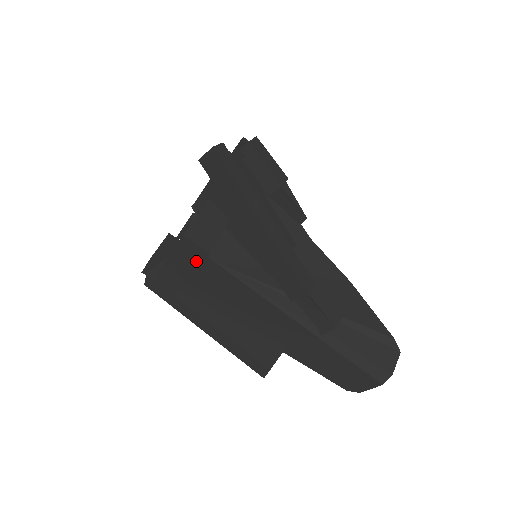
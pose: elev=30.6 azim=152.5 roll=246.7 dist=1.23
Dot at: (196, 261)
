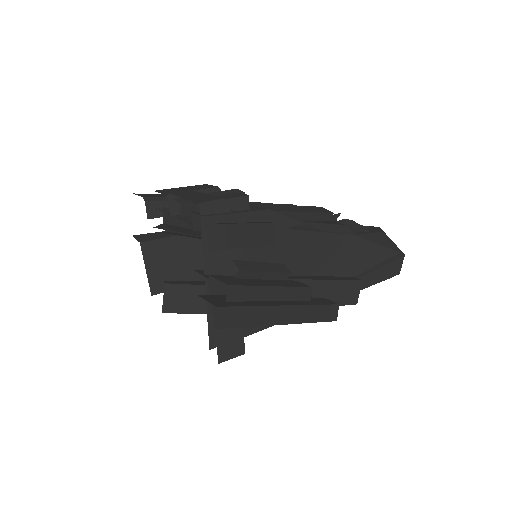
Dot at: occluded
